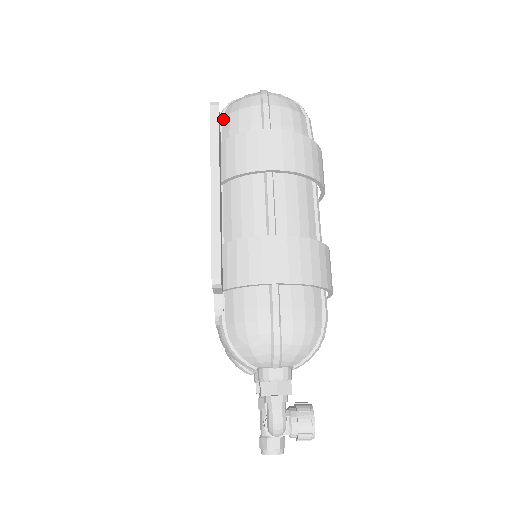
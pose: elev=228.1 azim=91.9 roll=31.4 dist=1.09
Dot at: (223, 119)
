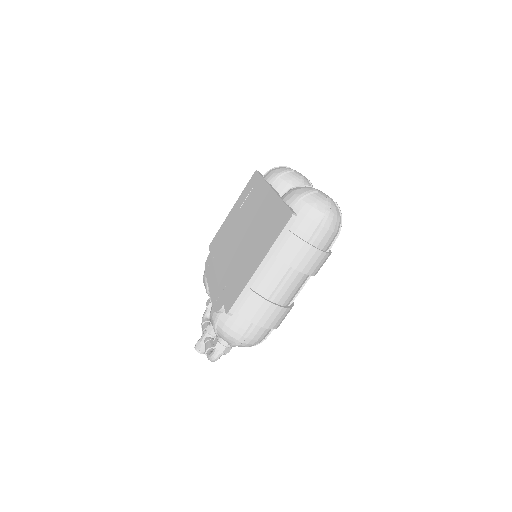
Dot at: (294, 208)
